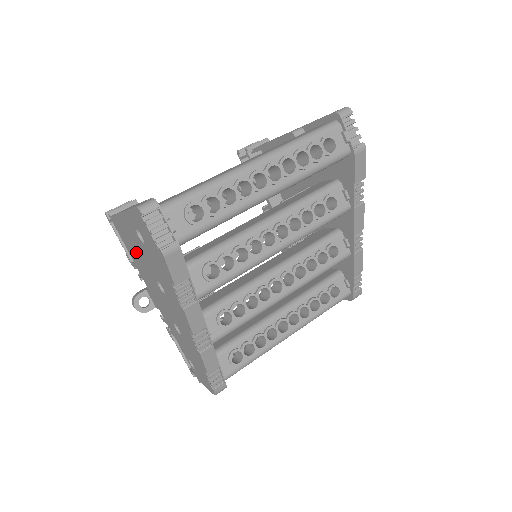
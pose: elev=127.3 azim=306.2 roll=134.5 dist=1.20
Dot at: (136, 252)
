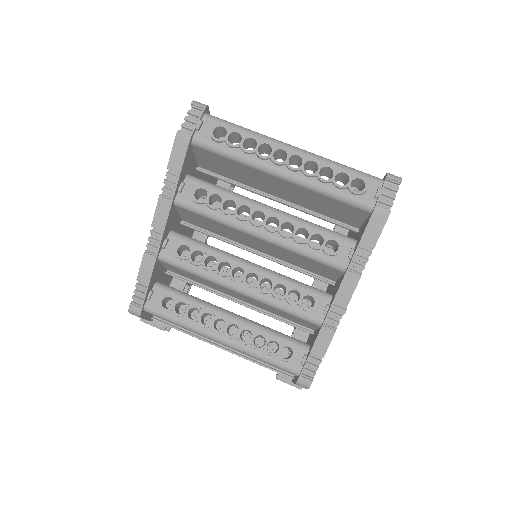
Dot at: occluded
